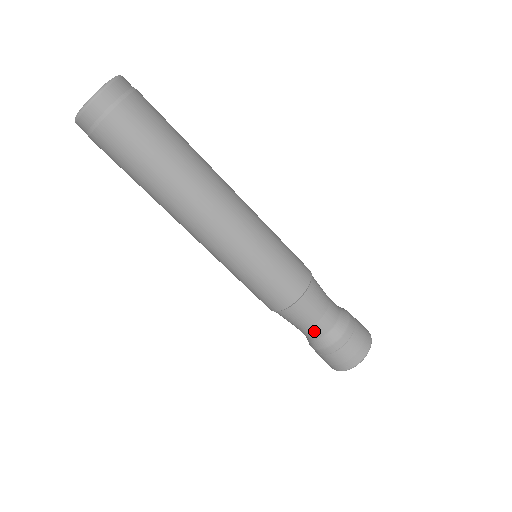
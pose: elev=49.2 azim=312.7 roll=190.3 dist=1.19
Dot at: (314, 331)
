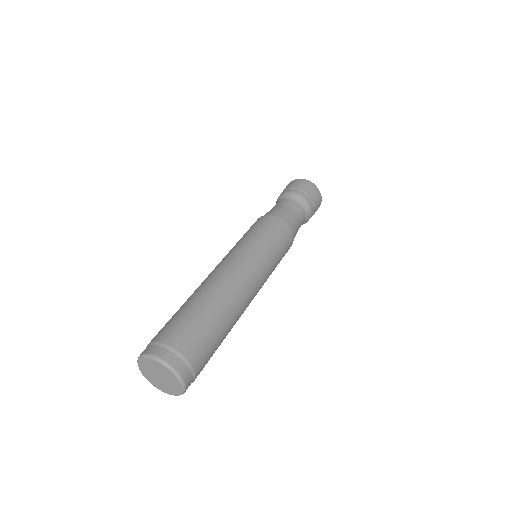
Dot at: occluded
